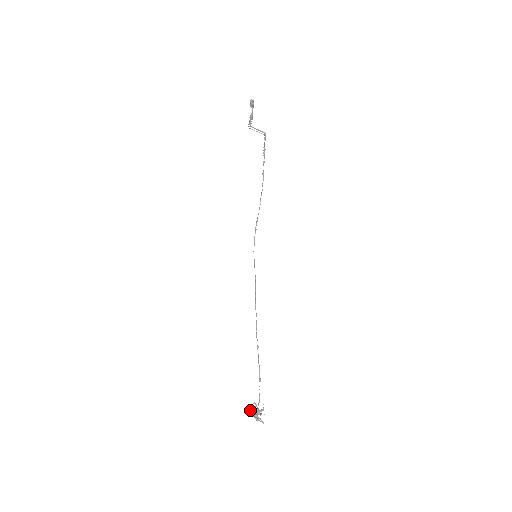
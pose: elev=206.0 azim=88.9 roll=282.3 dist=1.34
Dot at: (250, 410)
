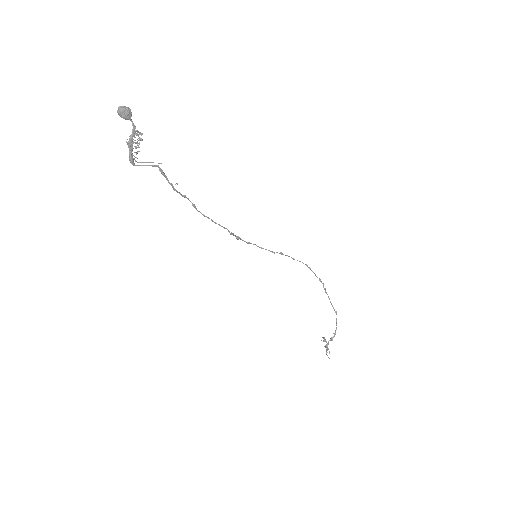
Dot at: (324, 337)
